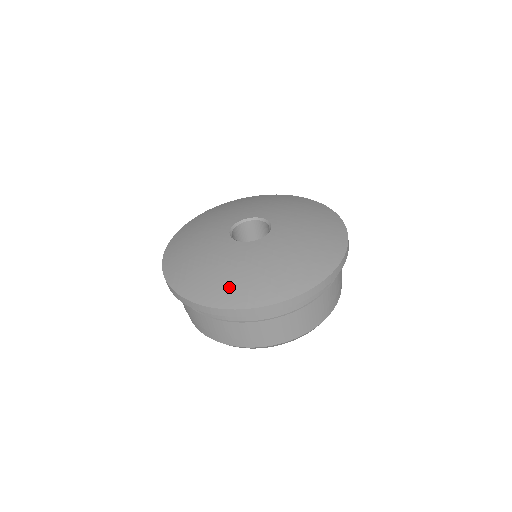
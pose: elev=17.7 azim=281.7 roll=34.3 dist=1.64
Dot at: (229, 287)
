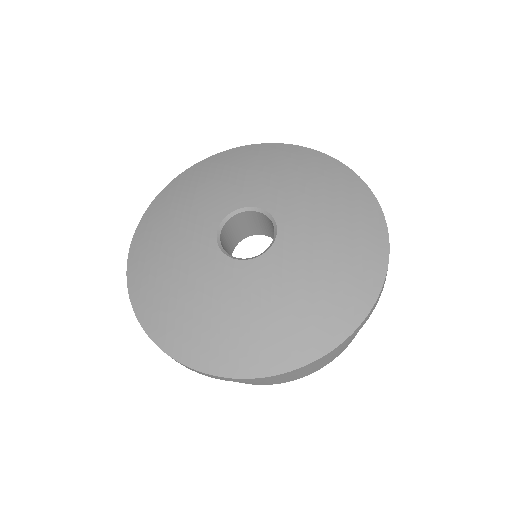
Dot at: (221, 342)
